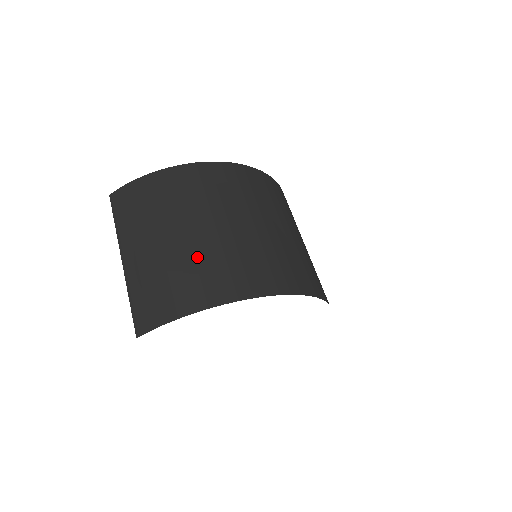
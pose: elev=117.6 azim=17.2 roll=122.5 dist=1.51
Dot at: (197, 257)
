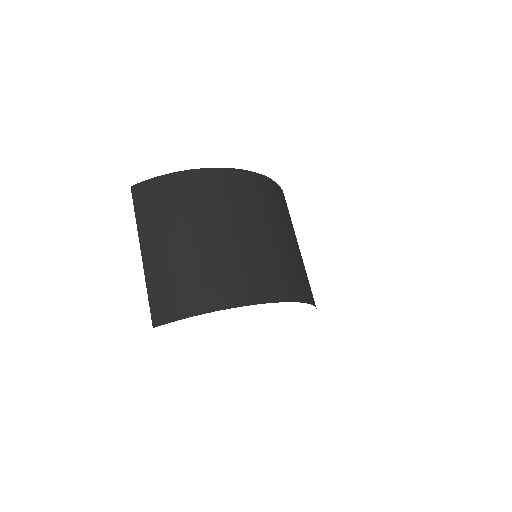
Dot at: (214, 261)
